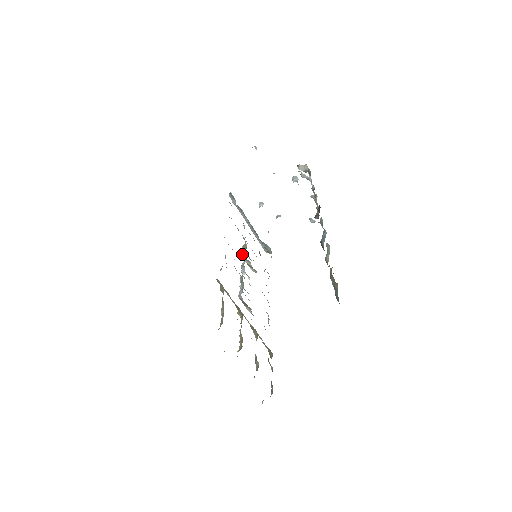
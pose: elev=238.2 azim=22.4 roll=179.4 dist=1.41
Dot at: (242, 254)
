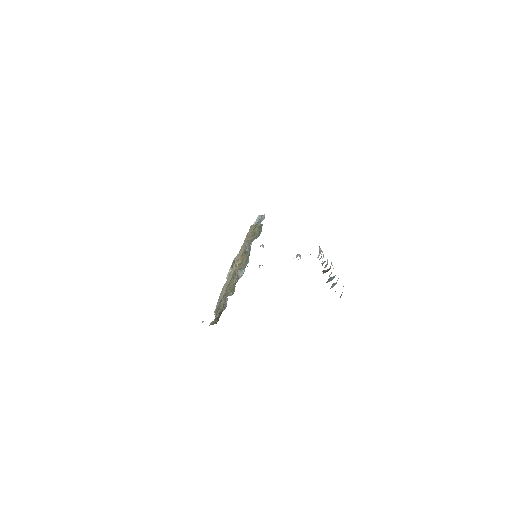
Dot at: occluded
